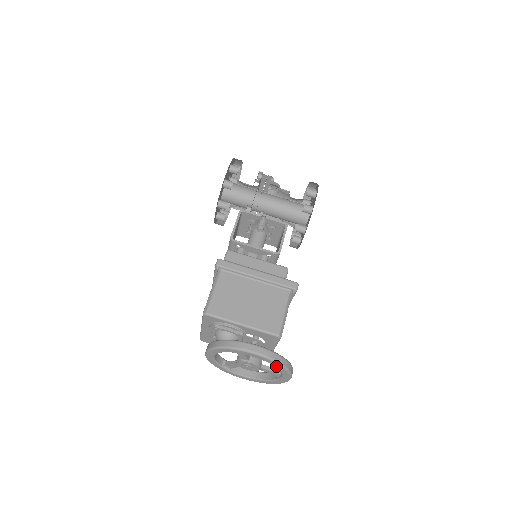
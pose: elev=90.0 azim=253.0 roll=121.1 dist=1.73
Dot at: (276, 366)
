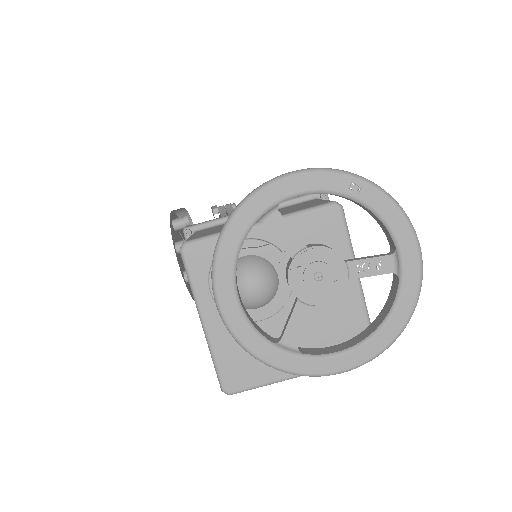
Dot at: (357, 193)
